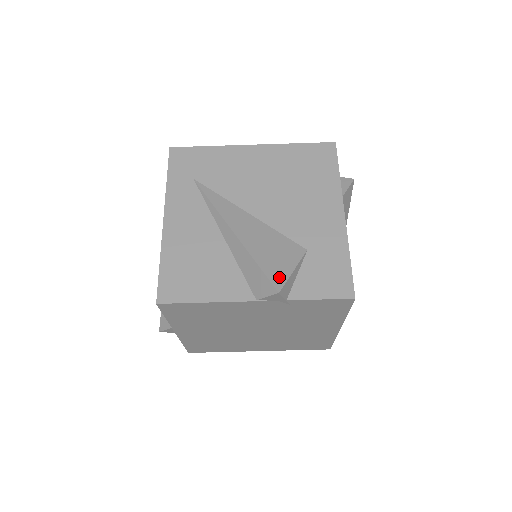
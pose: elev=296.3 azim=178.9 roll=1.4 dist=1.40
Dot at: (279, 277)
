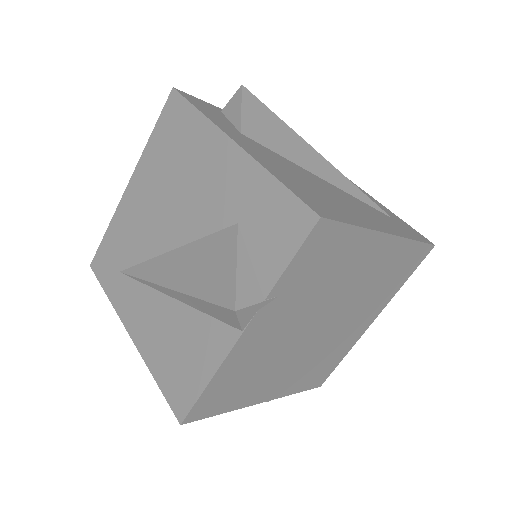
Dot at: (226, 291)
